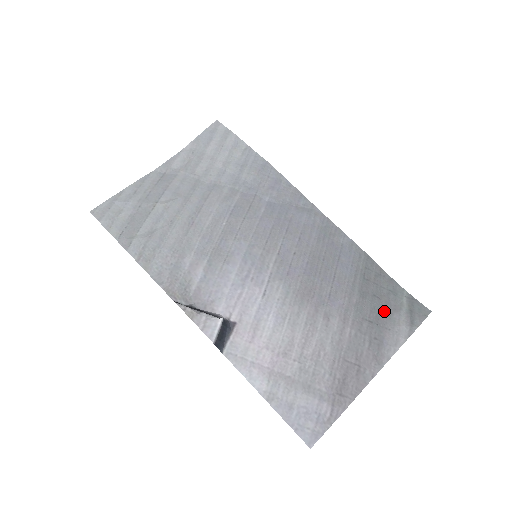
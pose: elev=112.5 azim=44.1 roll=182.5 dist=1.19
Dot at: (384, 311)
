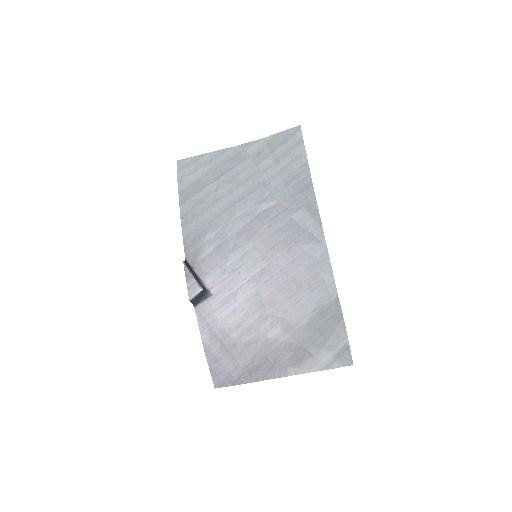
Dot at: (318, 344)
